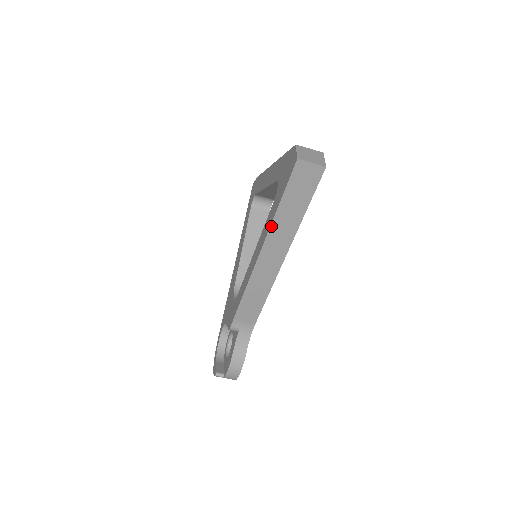
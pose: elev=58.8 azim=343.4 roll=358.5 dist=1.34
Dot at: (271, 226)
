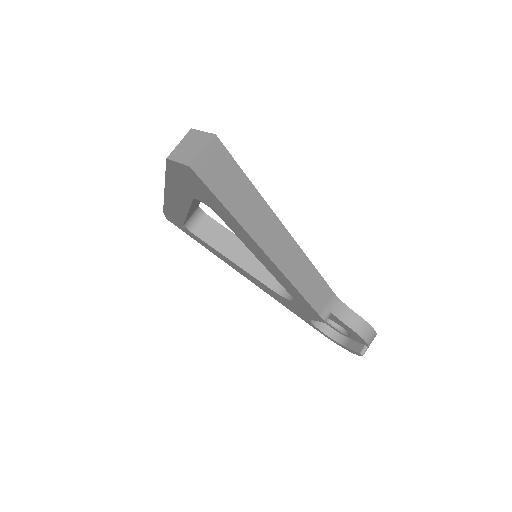
Dot at: (248, 233)
